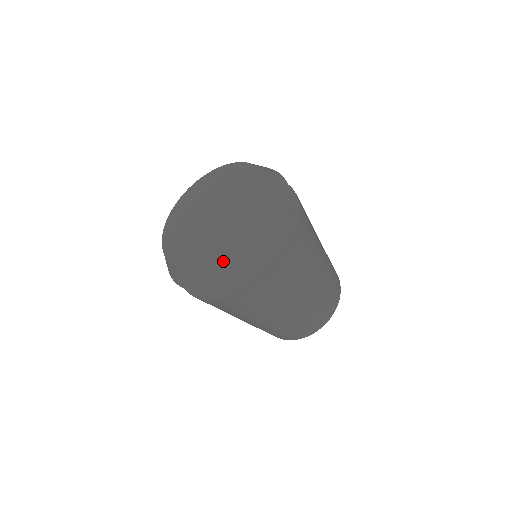
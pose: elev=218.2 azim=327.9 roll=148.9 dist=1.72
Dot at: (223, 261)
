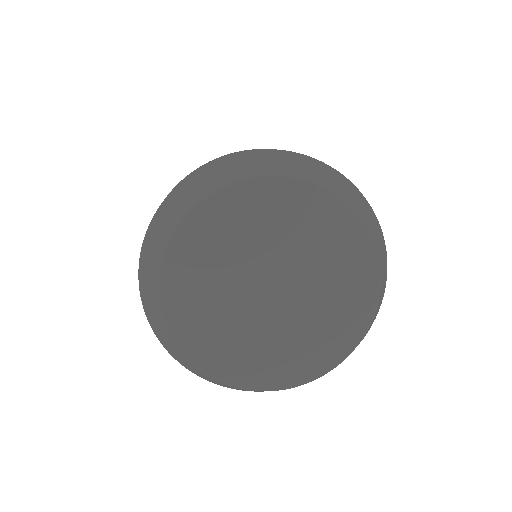
Dot at: occluded
